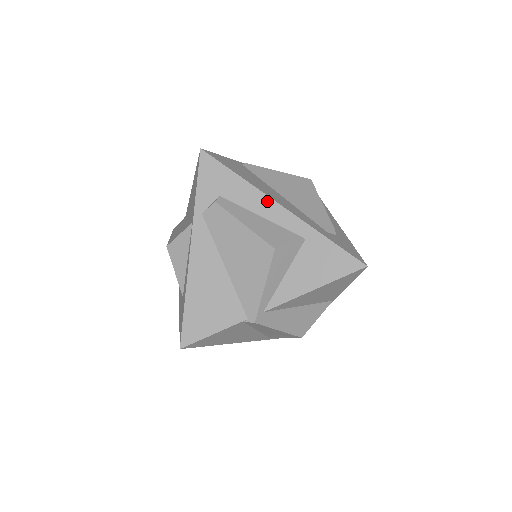
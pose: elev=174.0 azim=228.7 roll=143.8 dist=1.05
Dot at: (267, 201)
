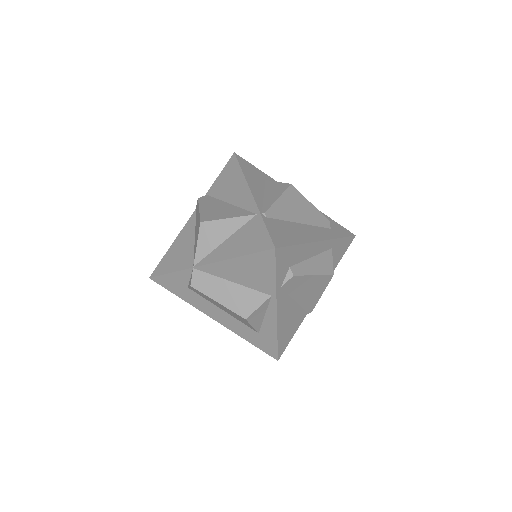
Dot at: (314, 245)
